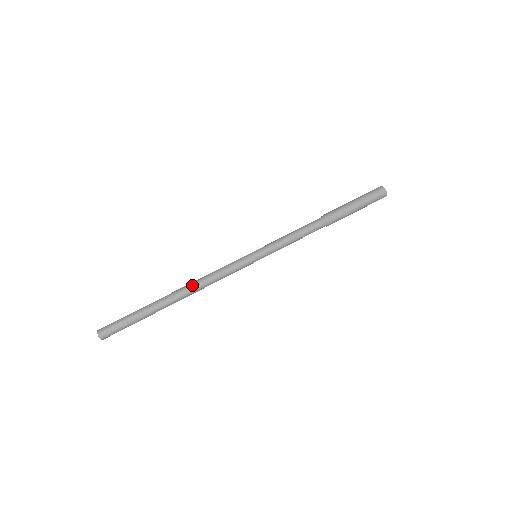
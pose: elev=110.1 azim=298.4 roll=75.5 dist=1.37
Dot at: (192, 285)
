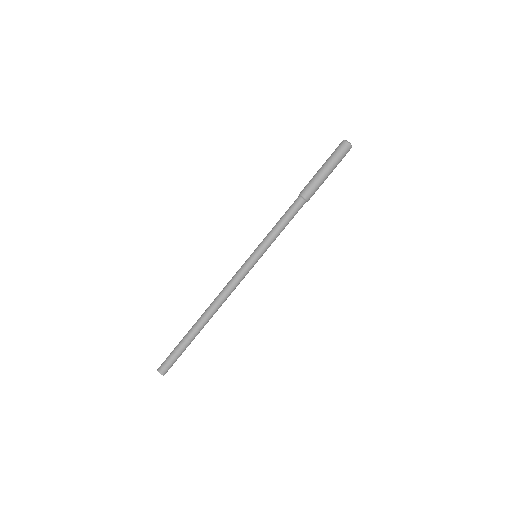
Dot at: (217, 307)
